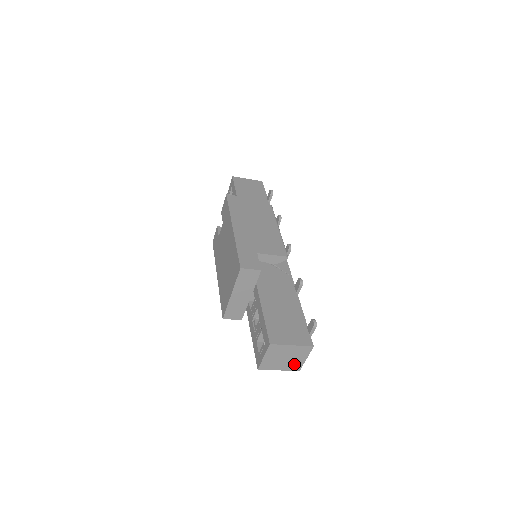
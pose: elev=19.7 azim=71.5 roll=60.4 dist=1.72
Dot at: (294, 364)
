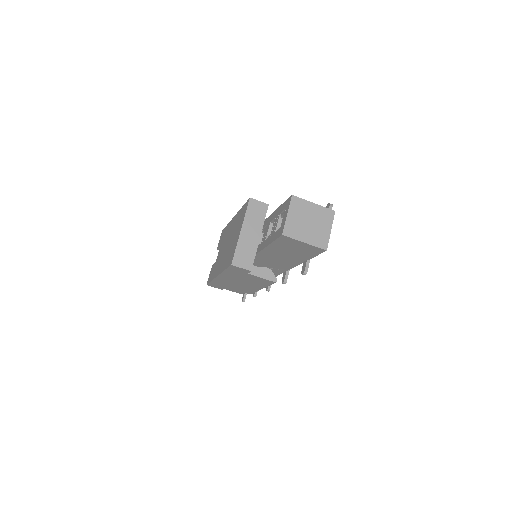
Dot at: (319, 236)
